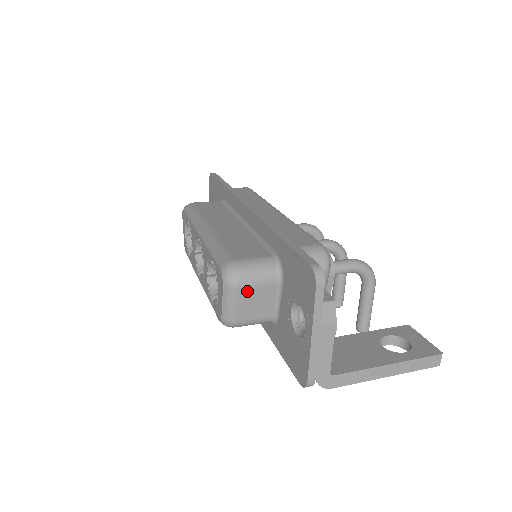
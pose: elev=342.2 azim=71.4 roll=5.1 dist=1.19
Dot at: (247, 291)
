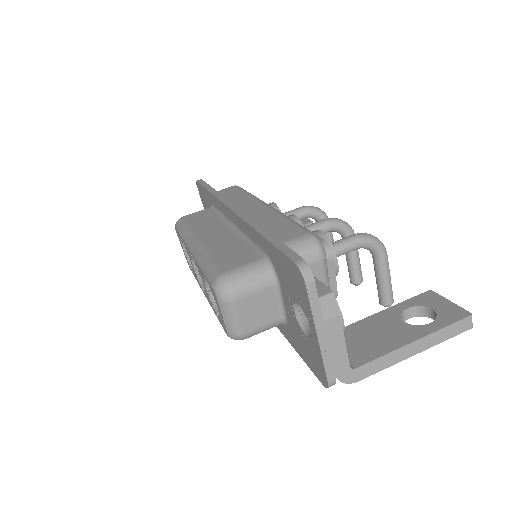
Dot at: (244, 301)
